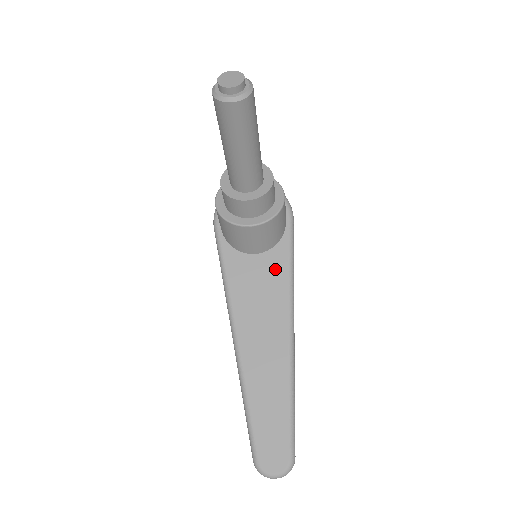
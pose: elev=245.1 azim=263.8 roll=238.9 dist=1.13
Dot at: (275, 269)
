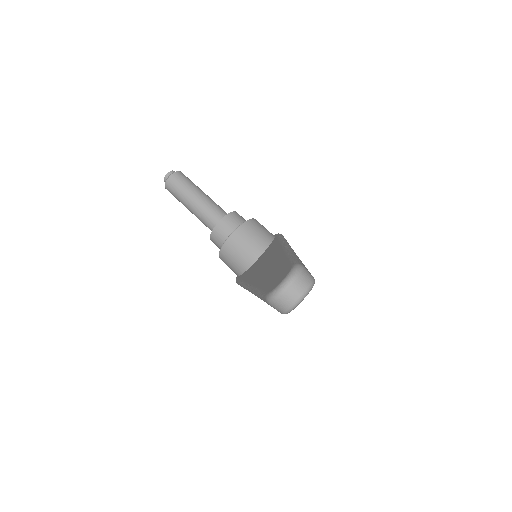
Dot at: (270, 248)
